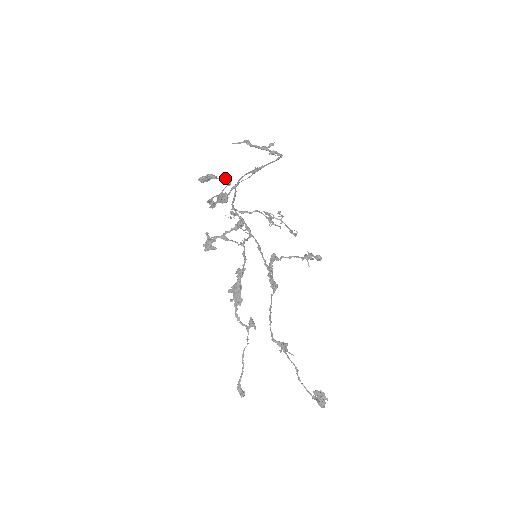
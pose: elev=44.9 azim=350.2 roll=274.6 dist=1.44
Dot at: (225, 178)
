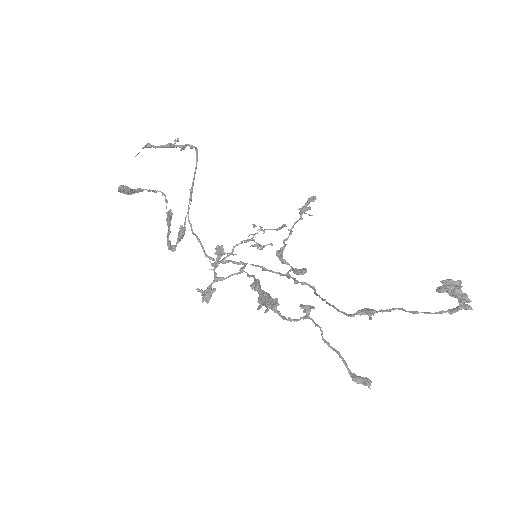
Dot at: (153, 190)
